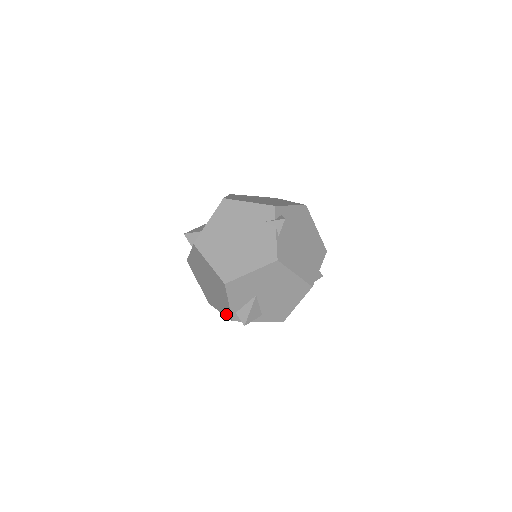
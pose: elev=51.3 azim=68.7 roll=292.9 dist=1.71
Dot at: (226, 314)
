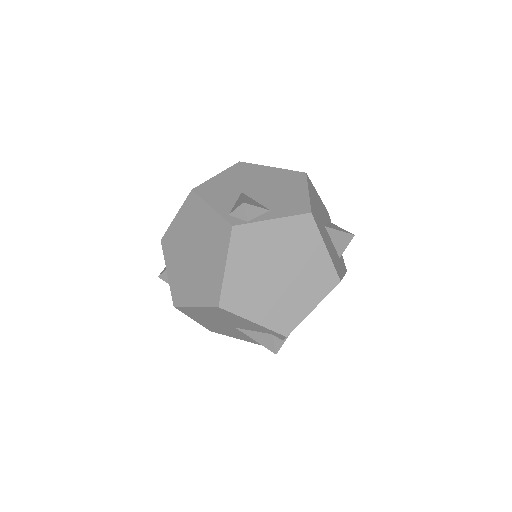
Dot at: (225, 241)
